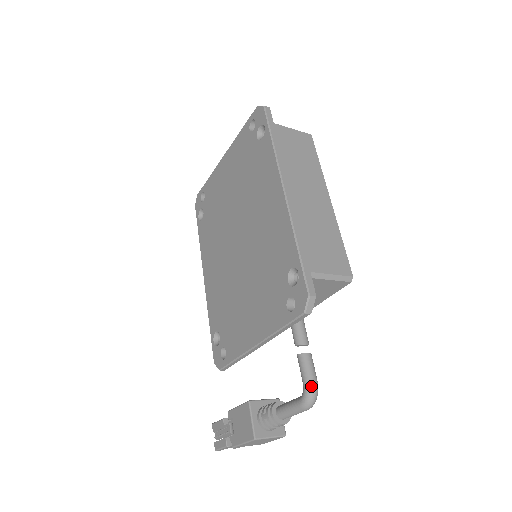
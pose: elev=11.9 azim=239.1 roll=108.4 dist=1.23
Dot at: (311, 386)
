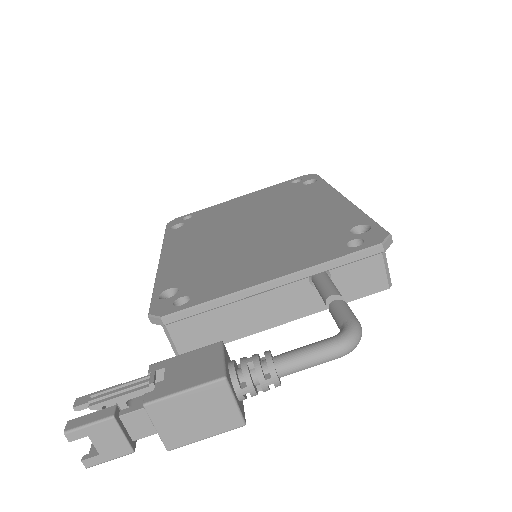
Dot at: (359, 324)
